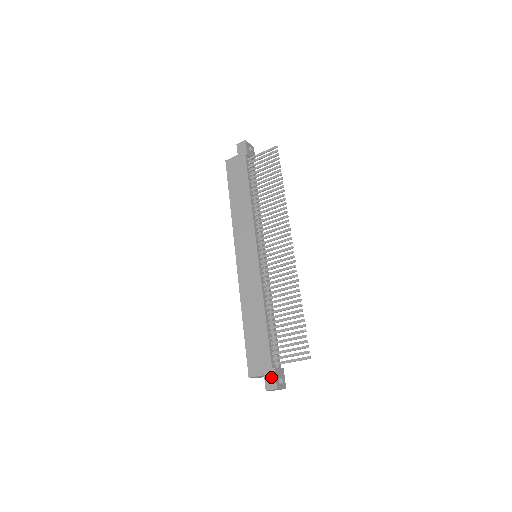
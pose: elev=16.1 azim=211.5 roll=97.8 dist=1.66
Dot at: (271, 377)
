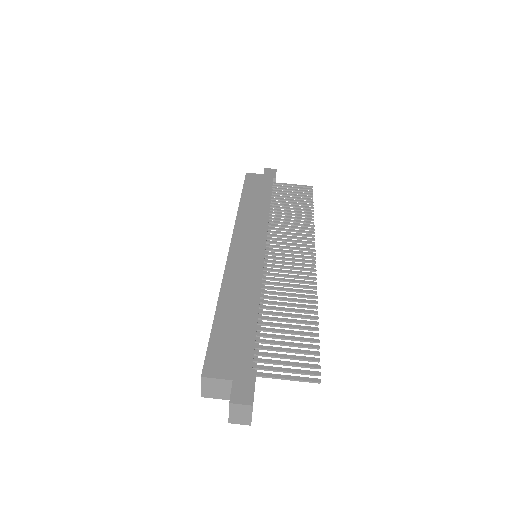
Dot at: (246, 386)
